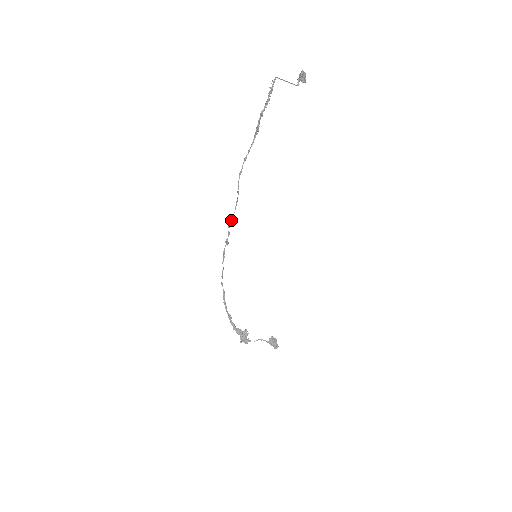
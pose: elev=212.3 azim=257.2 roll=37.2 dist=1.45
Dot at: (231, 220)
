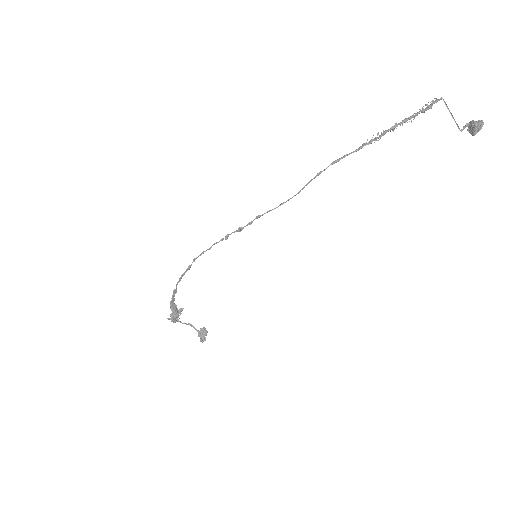
Dot at: occluded
